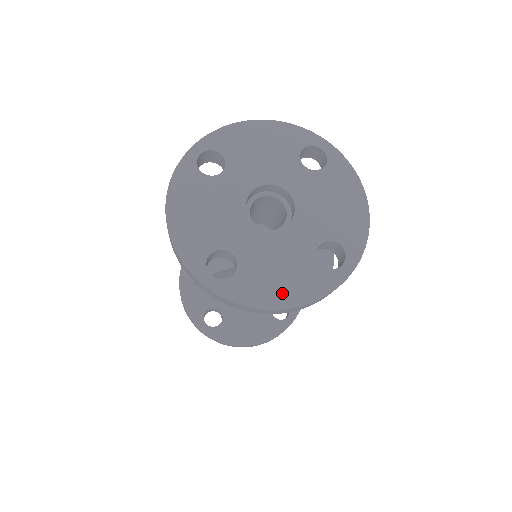
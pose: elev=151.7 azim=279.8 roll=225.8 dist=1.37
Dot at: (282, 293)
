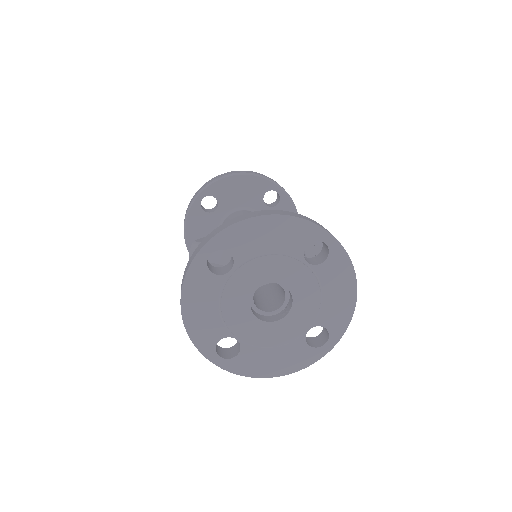
Dot at: (274, 366)
